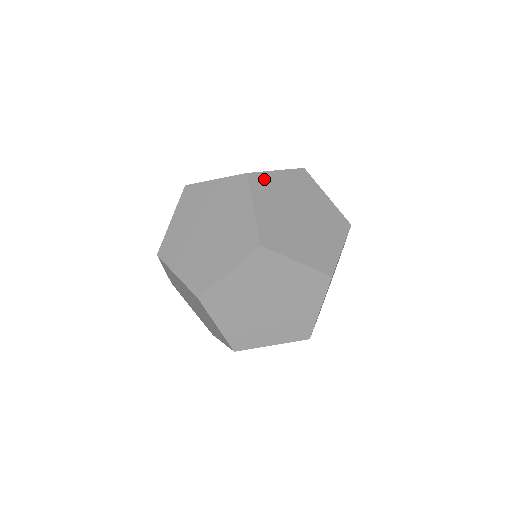
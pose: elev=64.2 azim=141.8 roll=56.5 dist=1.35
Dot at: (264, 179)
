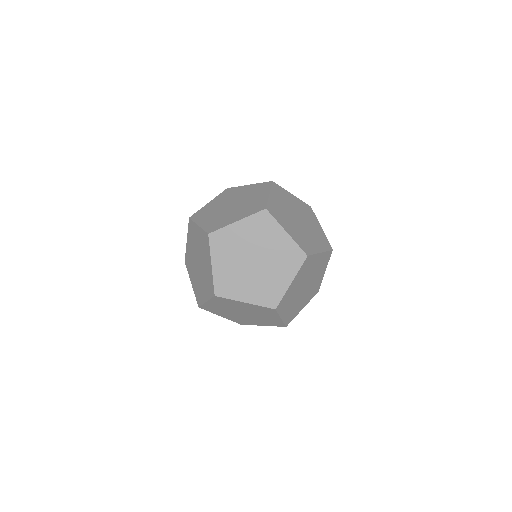
Dot at: (282, 191)
